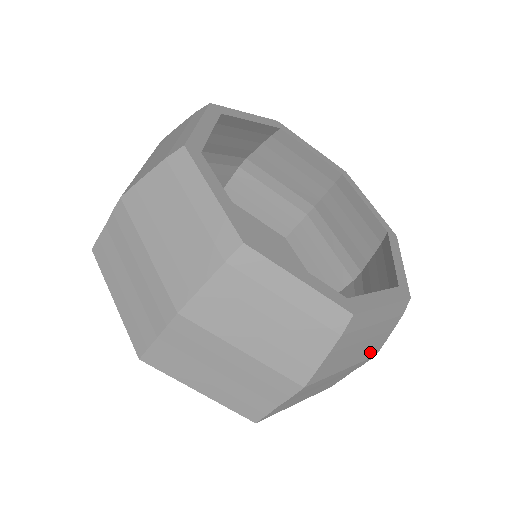
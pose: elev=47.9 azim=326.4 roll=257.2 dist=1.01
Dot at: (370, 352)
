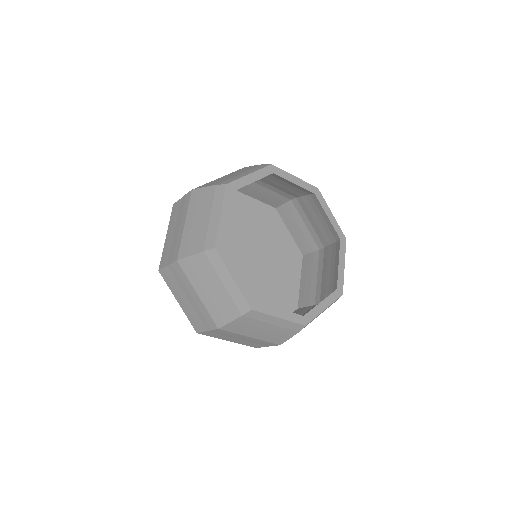
Dot at: occluded
